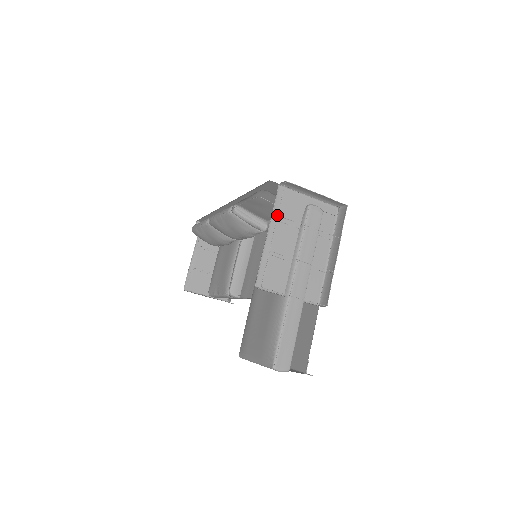
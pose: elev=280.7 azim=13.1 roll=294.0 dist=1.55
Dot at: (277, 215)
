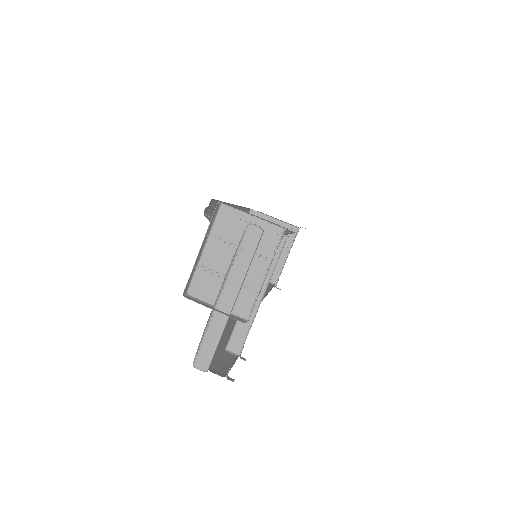
Dot at: occluded
